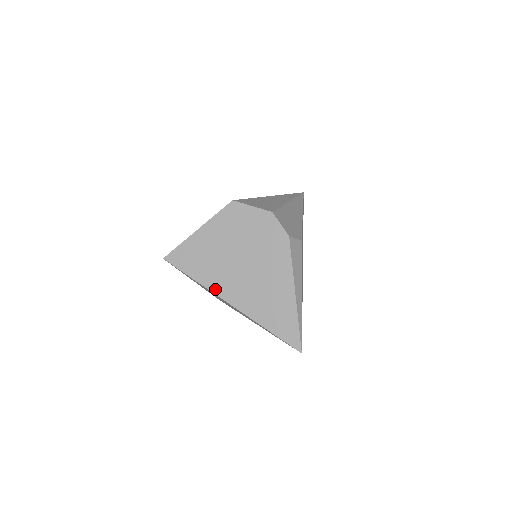
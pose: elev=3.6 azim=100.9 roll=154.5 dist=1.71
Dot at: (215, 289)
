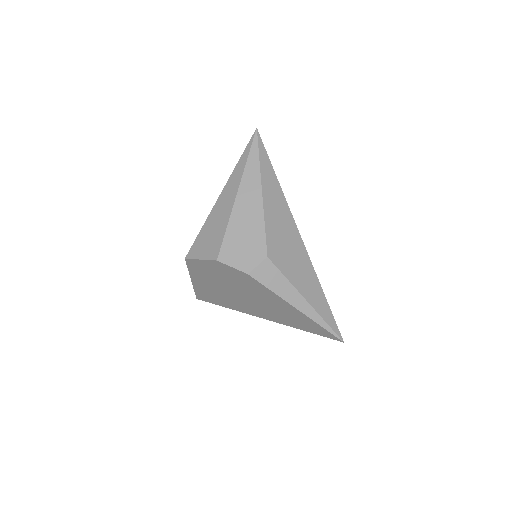
Dot at: (244, 312)
